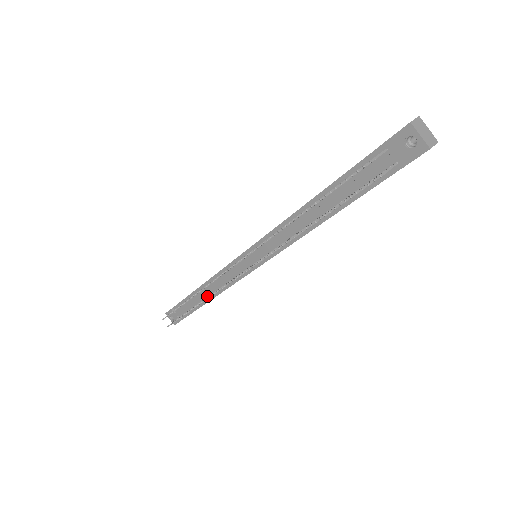
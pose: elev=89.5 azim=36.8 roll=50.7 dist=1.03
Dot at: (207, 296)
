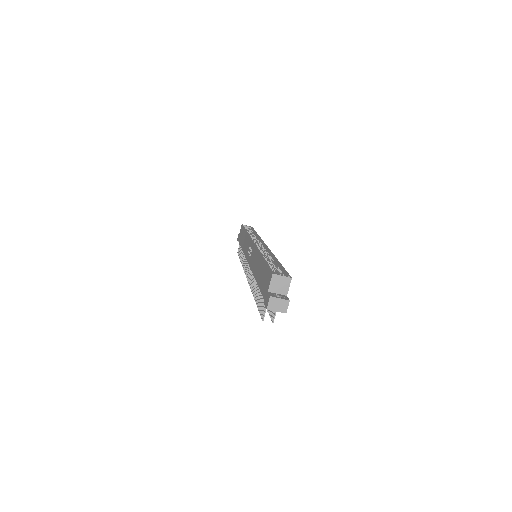
Dot at: occluded
